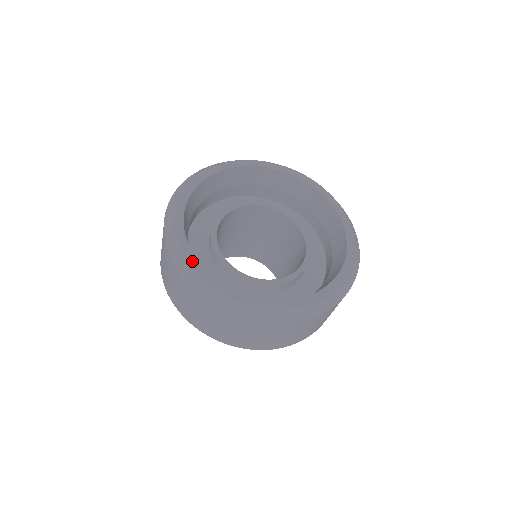
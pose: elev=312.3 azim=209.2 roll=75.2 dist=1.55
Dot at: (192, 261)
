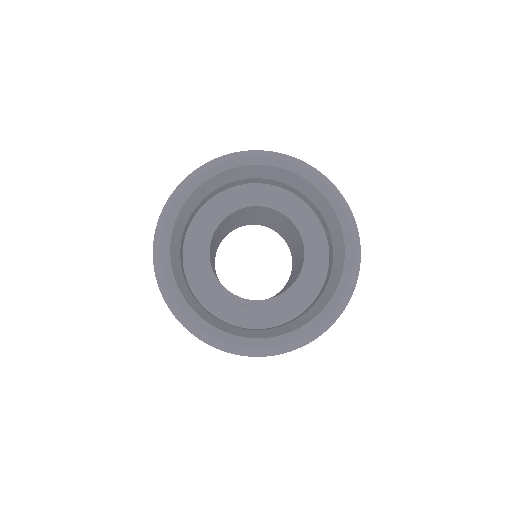
Dot at: (164, 247)
